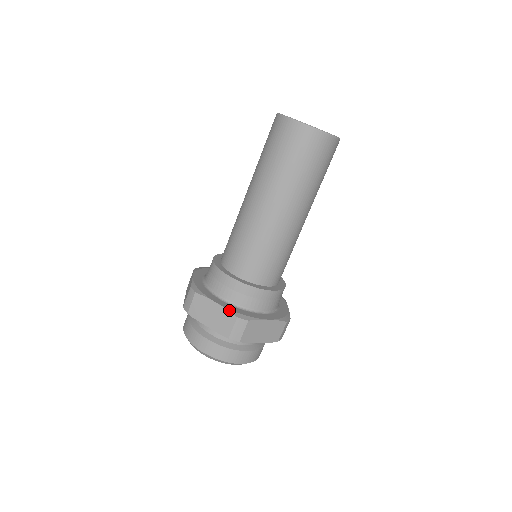
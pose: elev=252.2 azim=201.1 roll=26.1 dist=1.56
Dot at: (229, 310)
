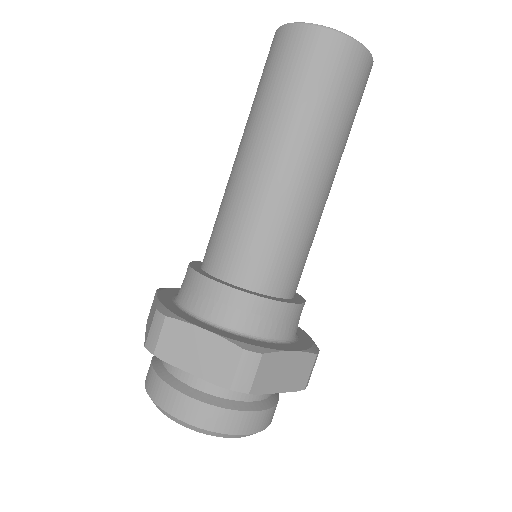
Dot at: (158, 302)
